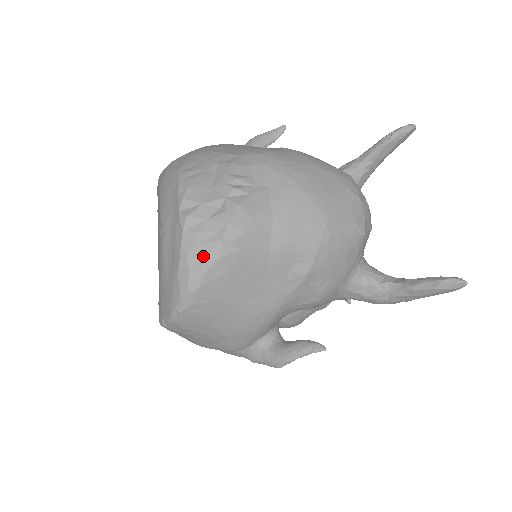
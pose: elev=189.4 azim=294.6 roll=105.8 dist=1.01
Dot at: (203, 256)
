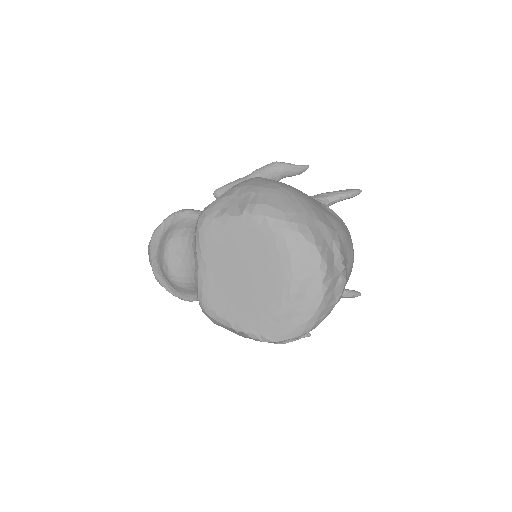
Dot at: (326, 313)
